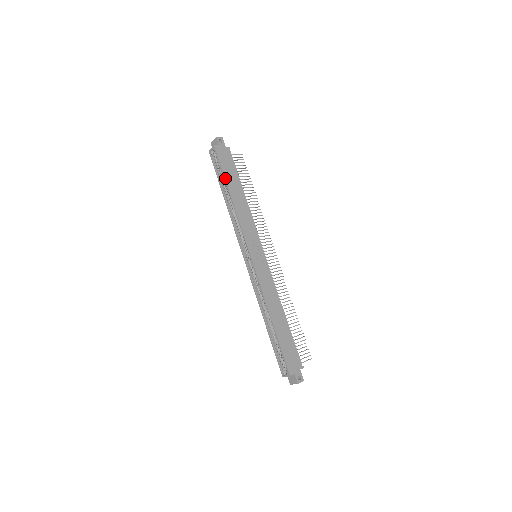
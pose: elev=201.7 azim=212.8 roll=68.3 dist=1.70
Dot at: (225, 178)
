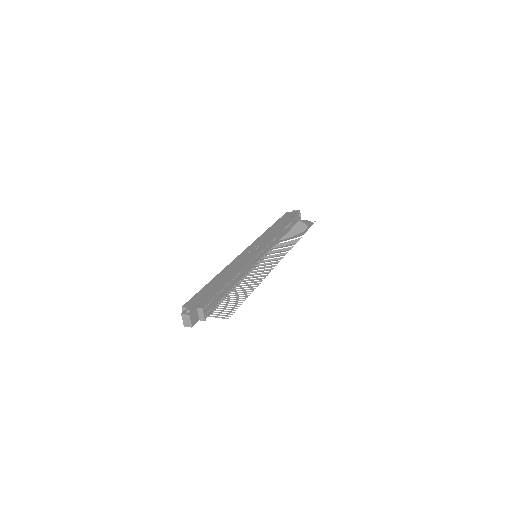
Dot at: (276, 222)
